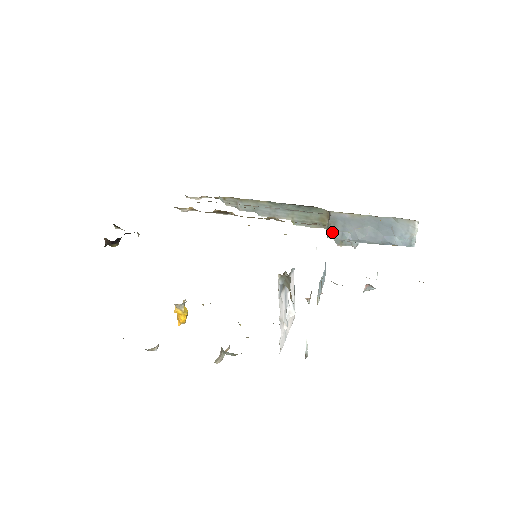
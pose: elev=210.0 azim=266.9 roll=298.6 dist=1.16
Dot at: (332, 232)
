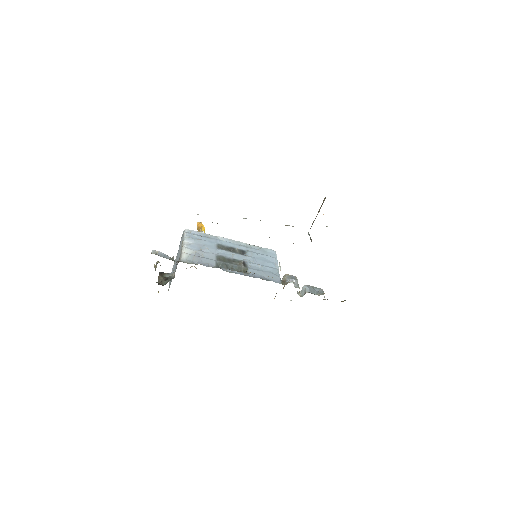
Dot at: occluded
